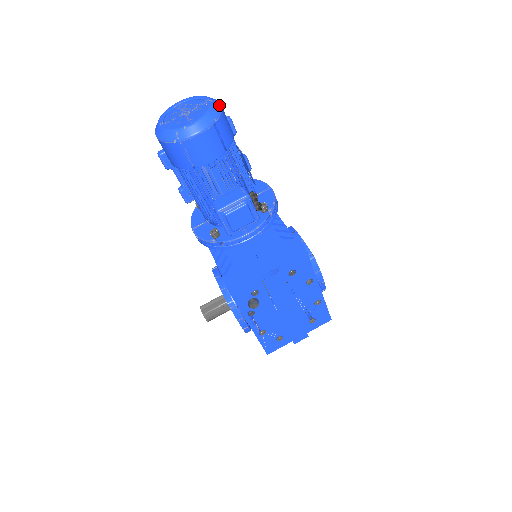
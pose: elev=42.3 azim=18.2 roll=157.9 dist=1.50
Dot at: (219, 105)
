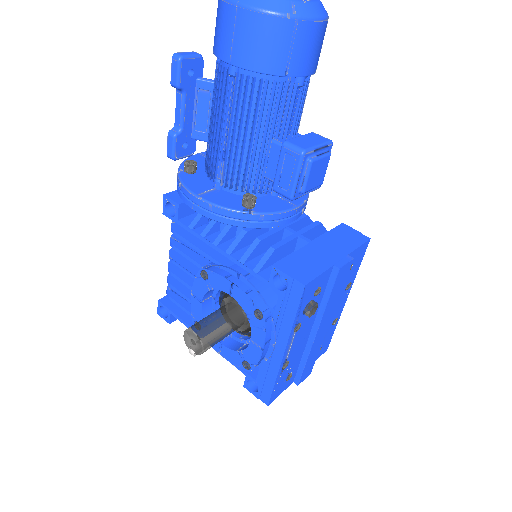
Dot at: occluded
